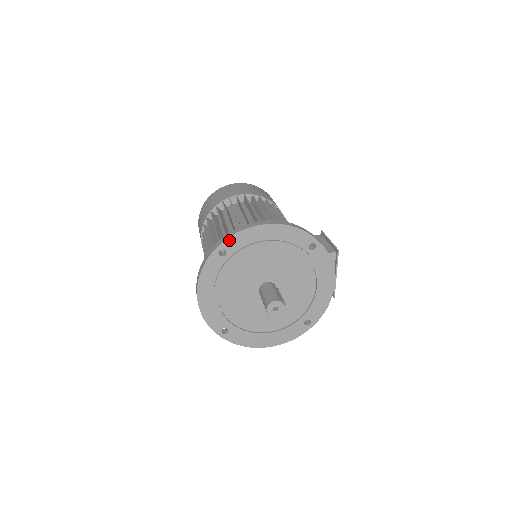
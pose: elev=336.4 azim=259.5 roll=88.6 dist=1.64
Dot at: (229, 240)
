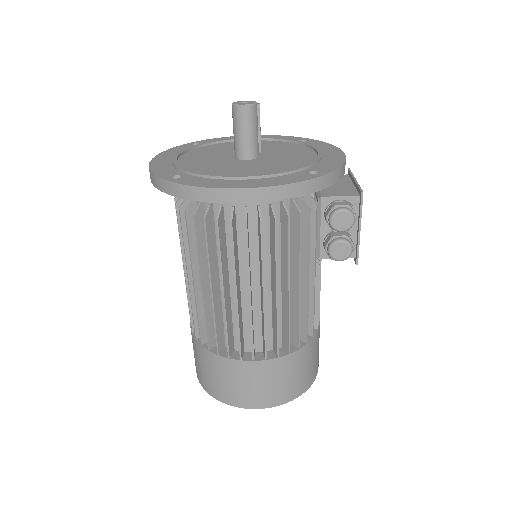
Dot at: (205, 141)
